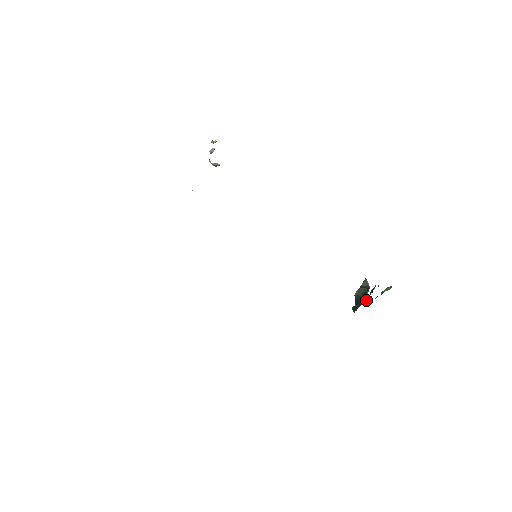
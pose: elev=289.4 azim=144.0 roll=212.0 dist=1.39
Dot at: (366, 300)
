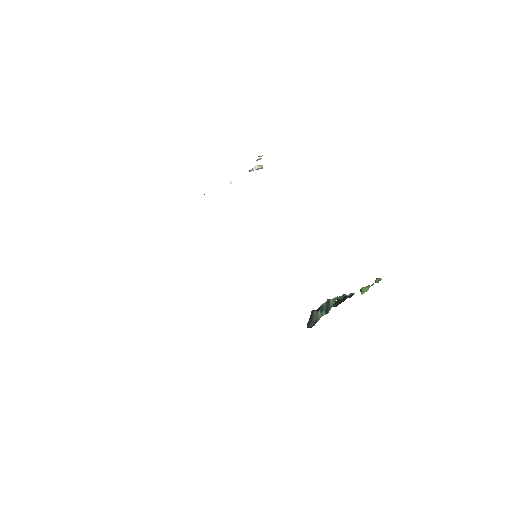
Dot at: occluded
